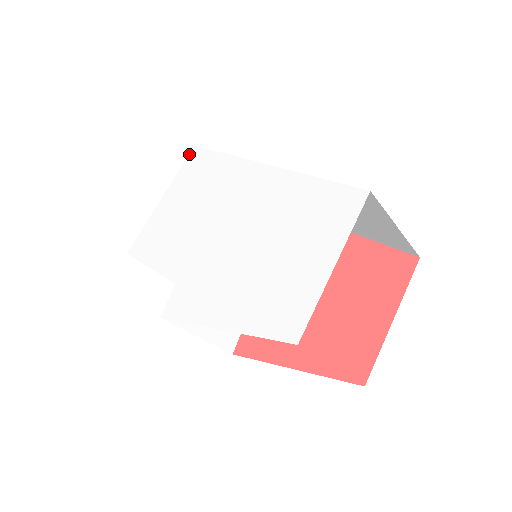
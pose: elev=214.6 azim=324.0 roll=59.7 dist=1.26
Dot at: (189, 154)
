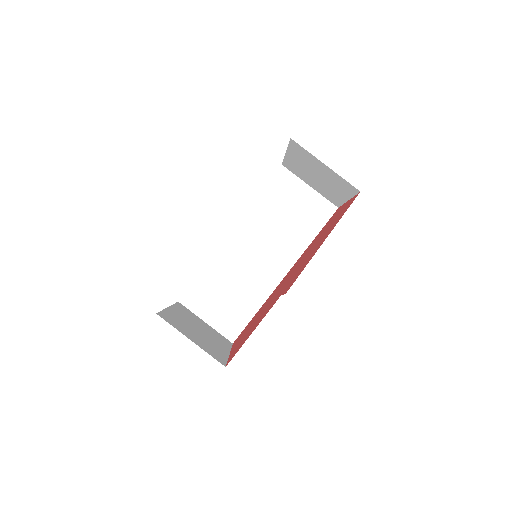
Dot at: (177, 302)
